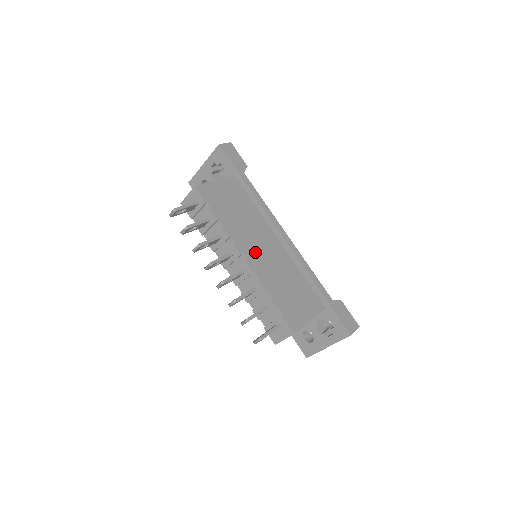
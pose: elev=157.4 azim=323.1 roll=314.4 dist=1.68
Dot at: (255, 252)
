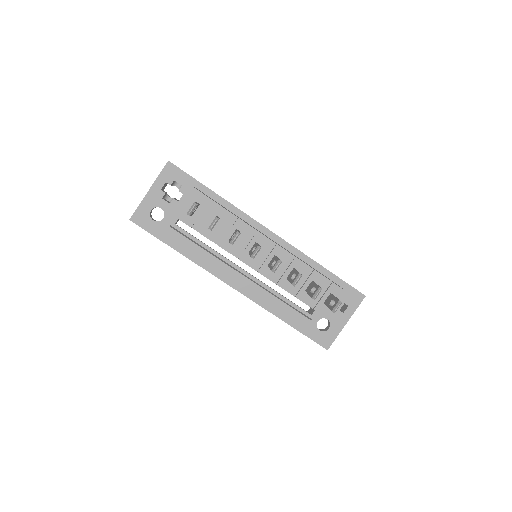
Dot at: occluded
